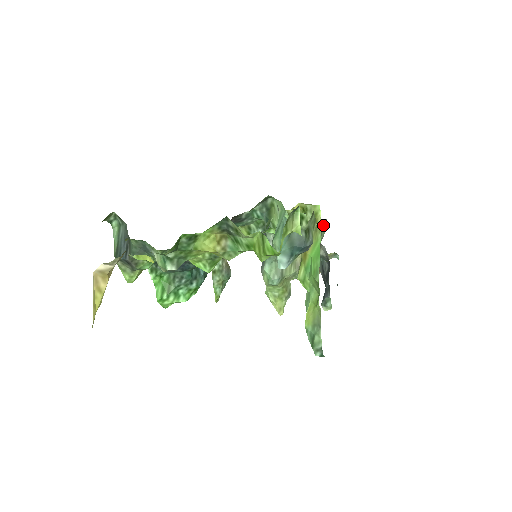
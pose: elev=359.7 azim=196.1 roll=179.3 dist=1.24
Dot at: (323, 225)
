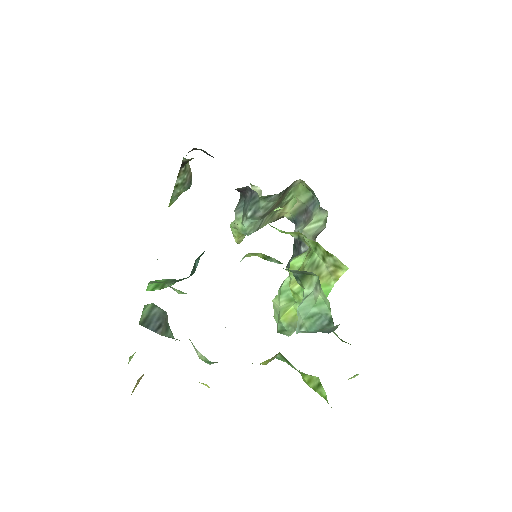
Dot at: (321, 210)
